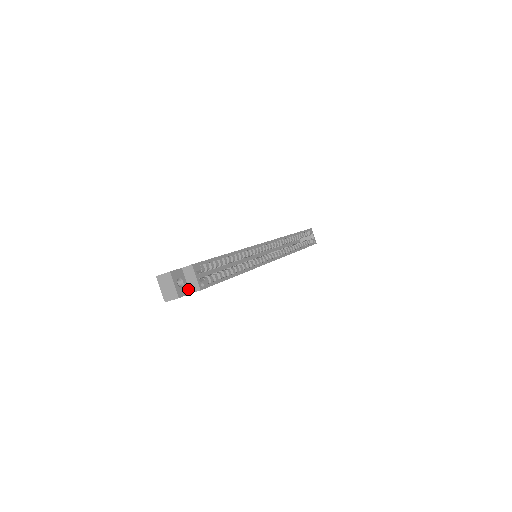
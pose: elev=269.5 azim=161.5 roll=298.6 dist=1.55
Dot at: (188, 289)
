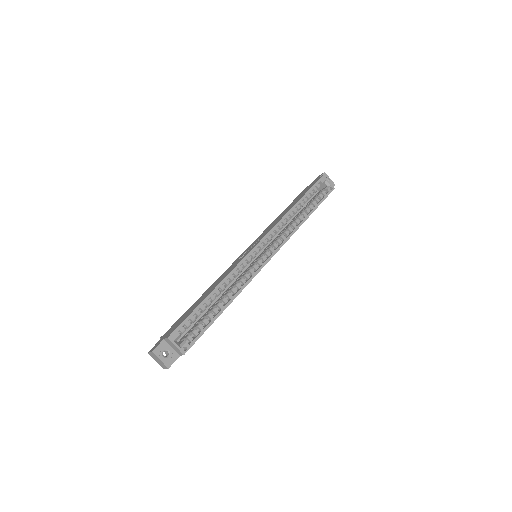
Dot at: (176, 354)
